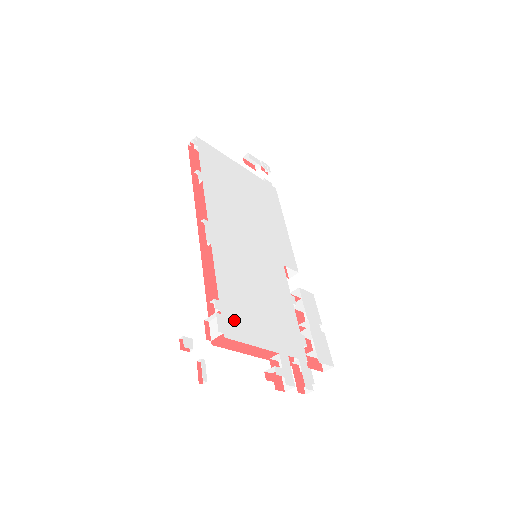
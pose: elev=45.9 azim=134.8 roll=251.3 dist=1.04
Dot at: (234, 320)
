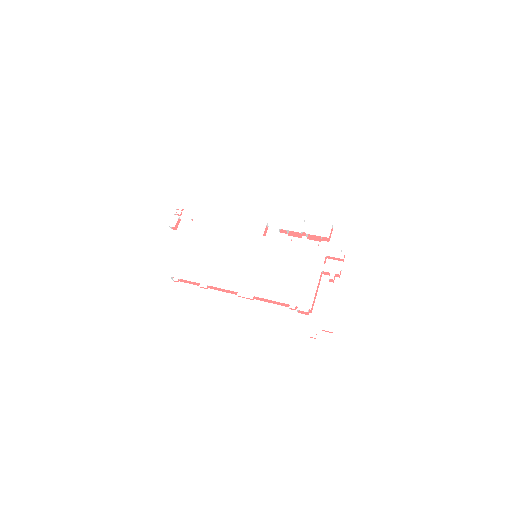
Dot at: (301, 298)
